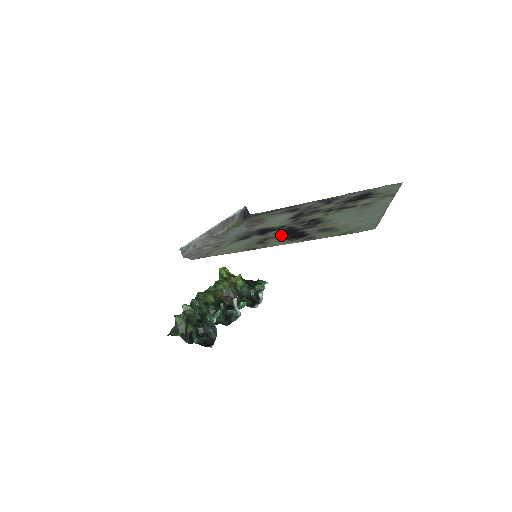
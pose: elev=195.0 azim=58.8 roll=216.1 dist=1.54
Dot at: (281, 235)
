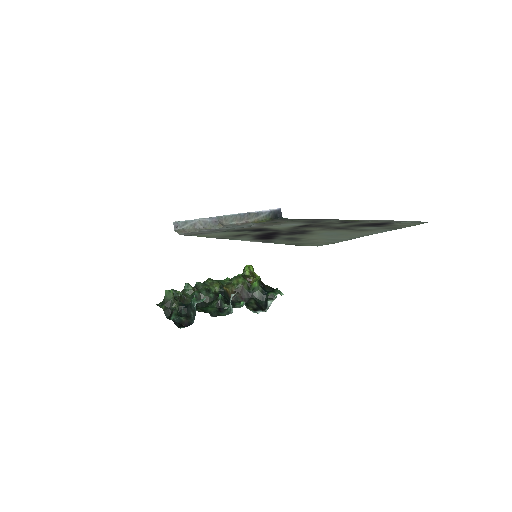
Dot at: (259, 234)
